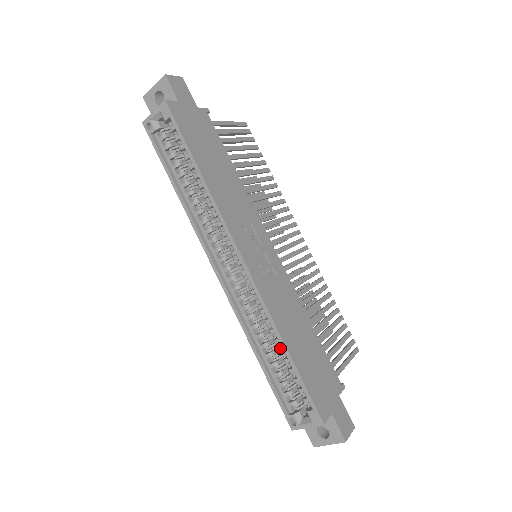
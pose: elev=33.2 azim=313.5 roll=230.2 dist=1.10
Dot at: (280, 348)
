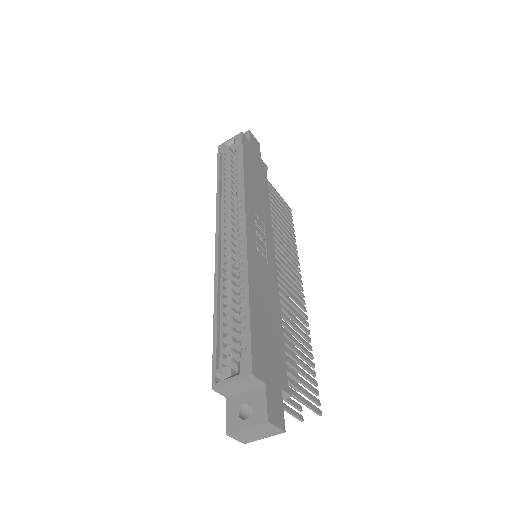
Dot at: (242, 302)
